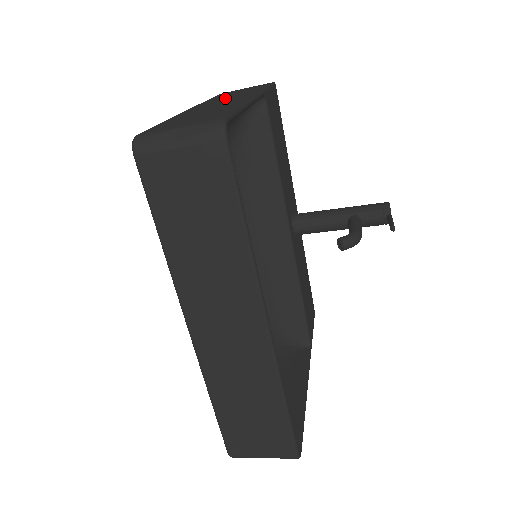
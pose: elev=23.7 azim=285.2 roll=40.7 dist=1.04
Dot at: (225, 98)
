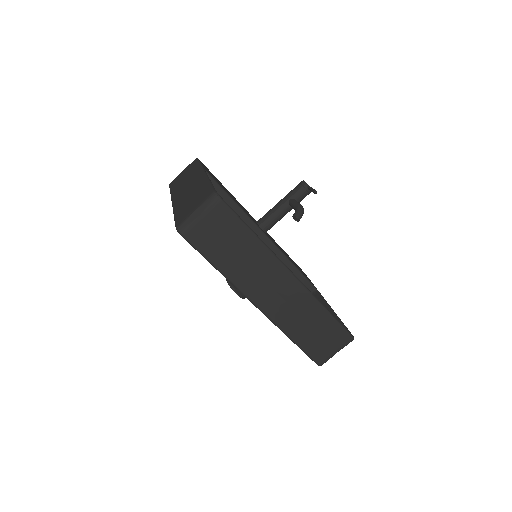
Dot at: (184, 184)
